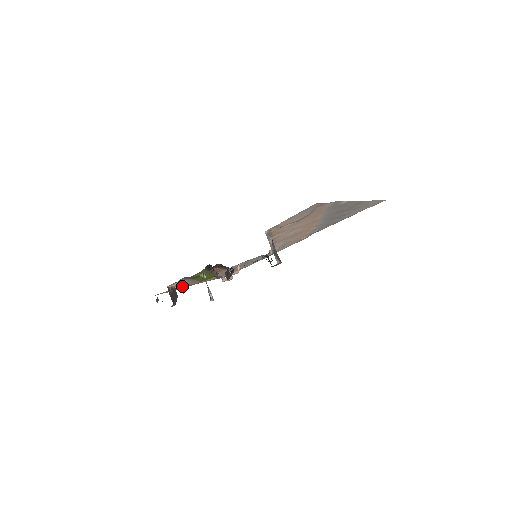
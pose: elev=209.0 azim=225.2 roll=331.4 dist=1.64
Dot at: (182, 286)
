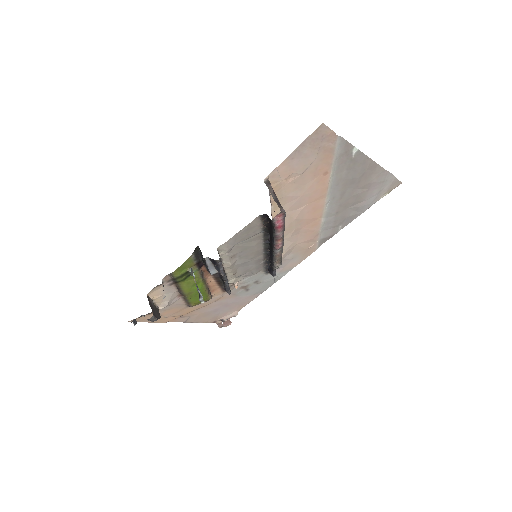
Dot at: (167, 305)
